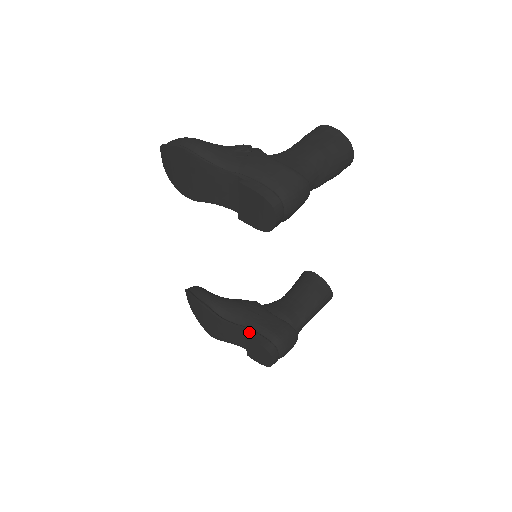
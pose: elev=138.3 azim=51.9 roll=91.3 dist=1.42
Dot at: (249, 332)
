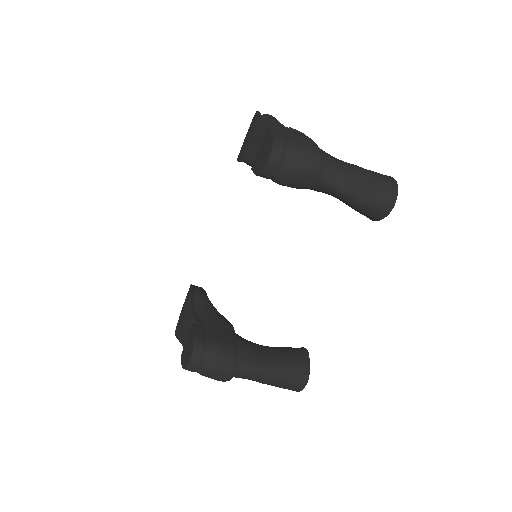
Dot at: (198, 325)
